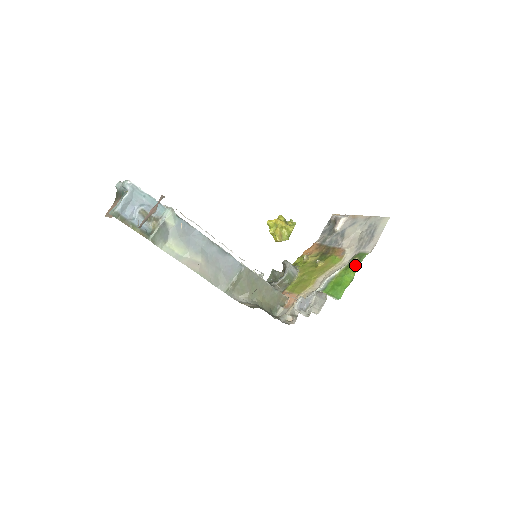
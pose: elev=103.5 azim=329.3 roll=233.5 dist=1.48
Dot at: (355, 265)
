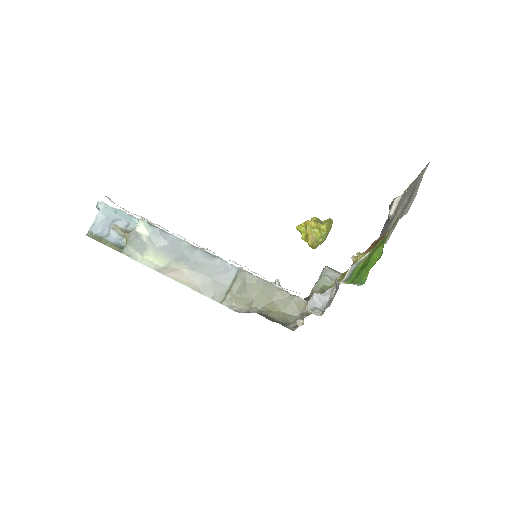
Dot at: occluded
